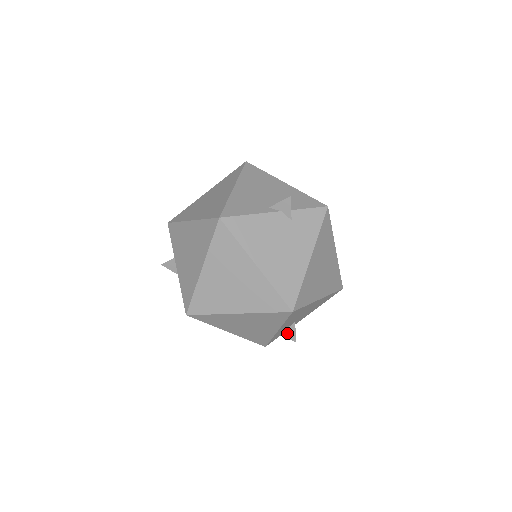
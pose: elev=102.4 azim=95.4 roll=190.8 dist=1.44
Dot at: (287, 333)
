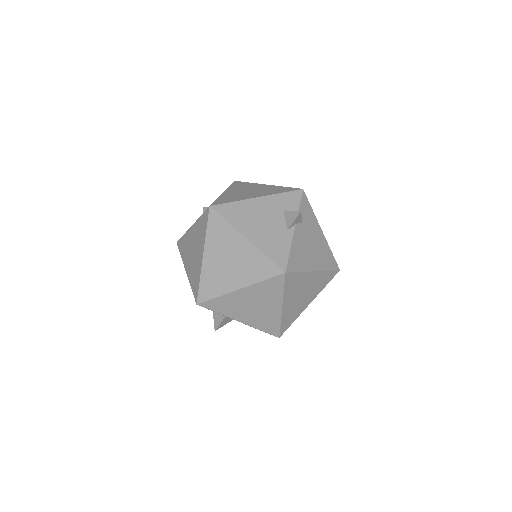
Dot at: occluded
